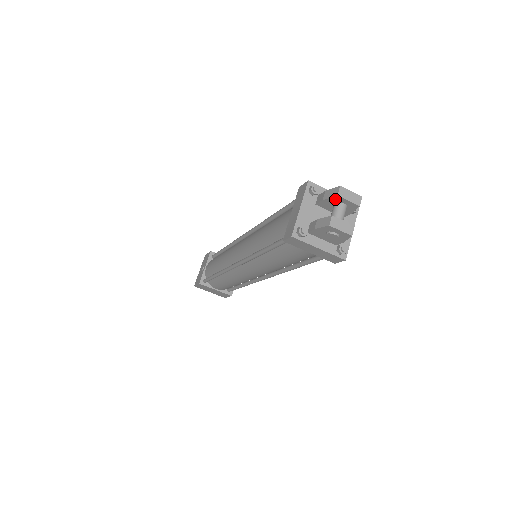
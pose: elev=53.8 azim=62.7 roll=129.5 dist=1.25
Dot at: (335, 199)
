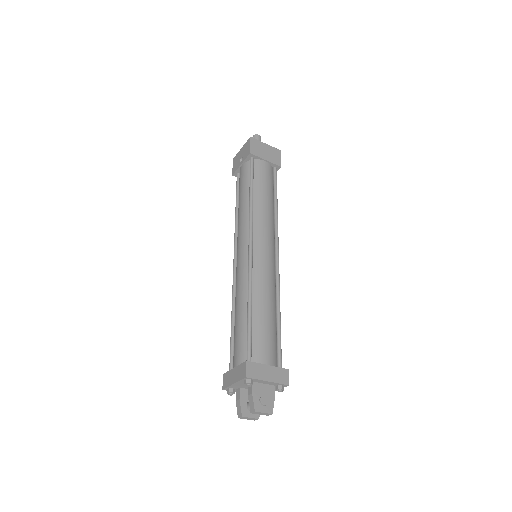
Dot at: (252, 406)
